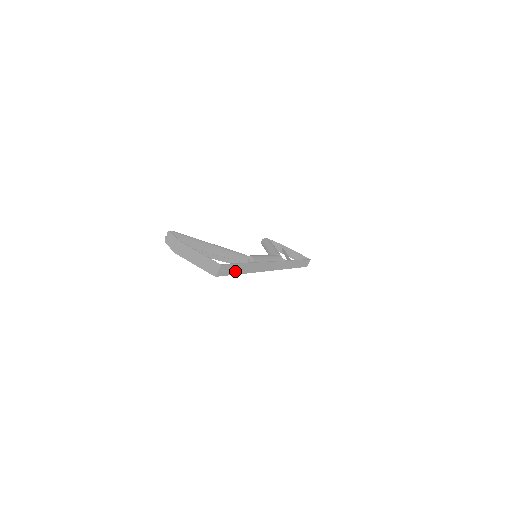
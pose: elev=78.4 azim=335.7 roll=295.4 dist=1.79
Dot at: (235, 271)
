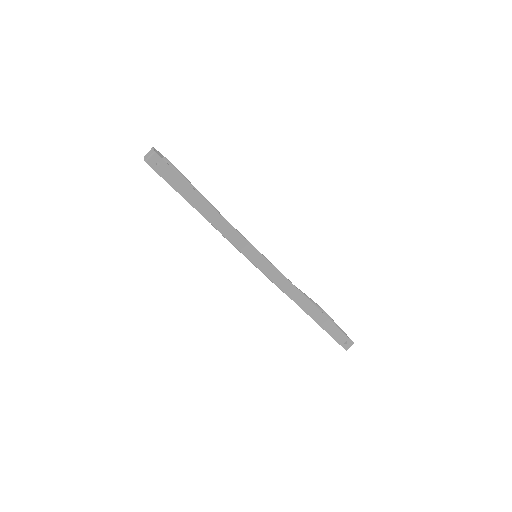
Dot at: (181, 189)
